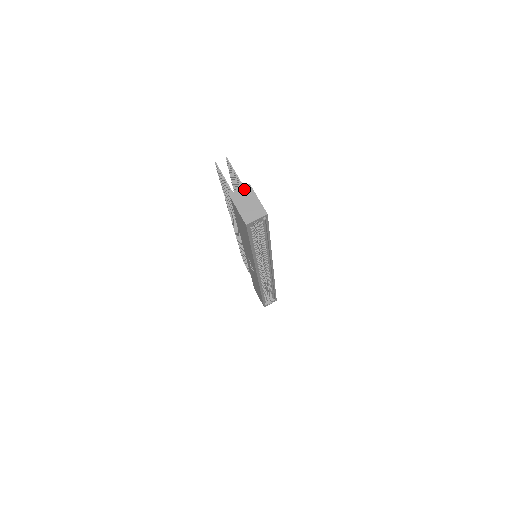
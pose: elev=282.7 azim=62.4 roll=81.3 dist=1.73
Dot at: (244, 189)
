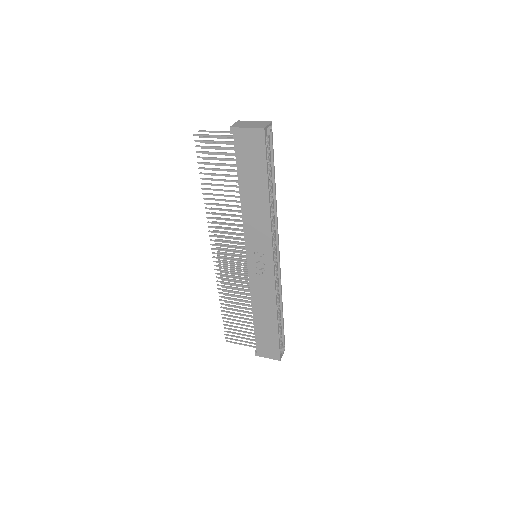
Dot at: (237, 122)
